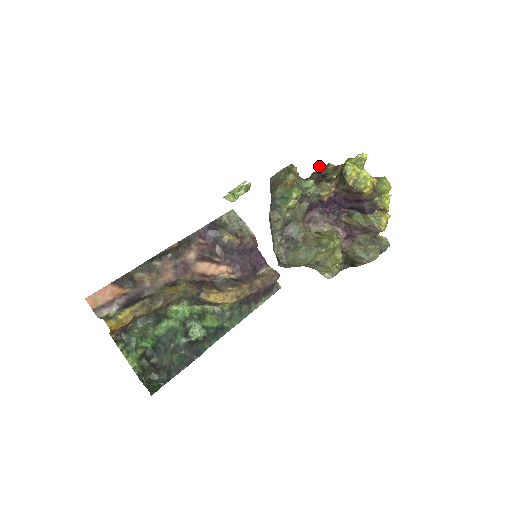
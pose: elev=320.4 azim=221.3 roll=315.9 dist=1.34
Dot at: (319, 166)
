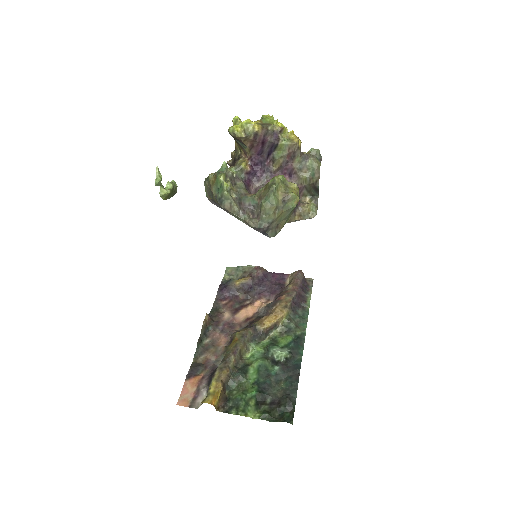
Dot at: (229, 163)
